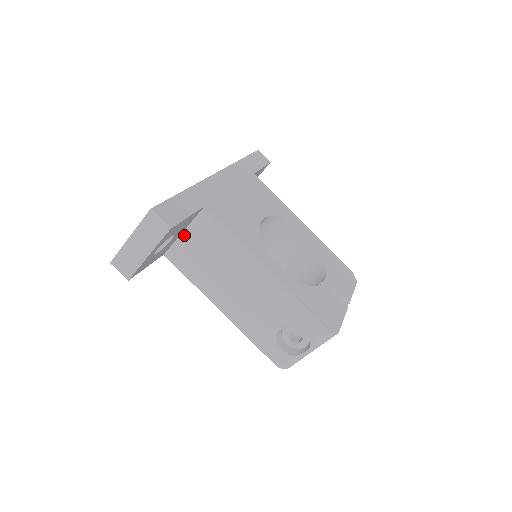
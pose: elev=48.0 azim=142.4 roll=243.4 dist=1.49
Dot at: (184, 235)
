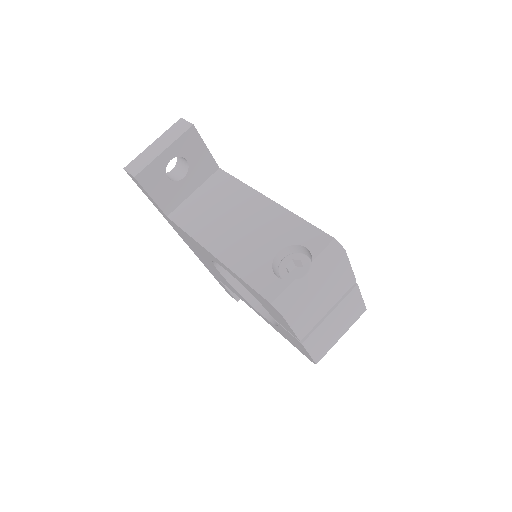
Dot at: (194, 194)
